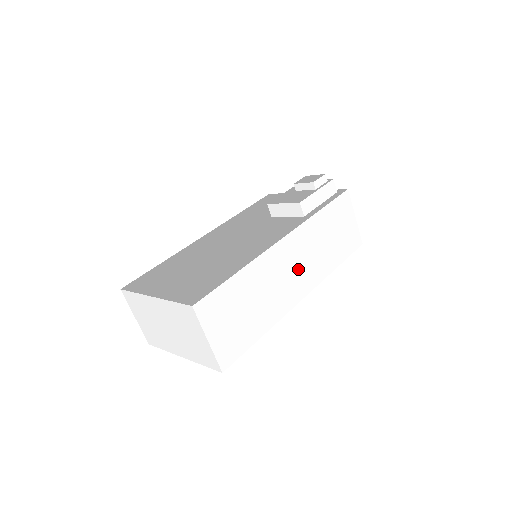
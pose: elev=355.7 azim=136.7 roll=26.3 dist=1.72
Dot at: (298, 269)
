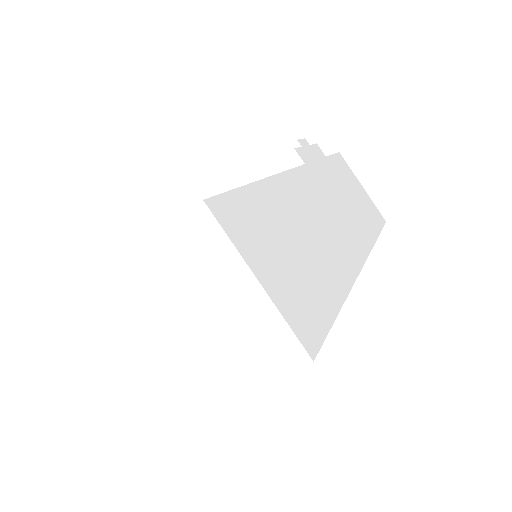
Dot at: (337, 218)
